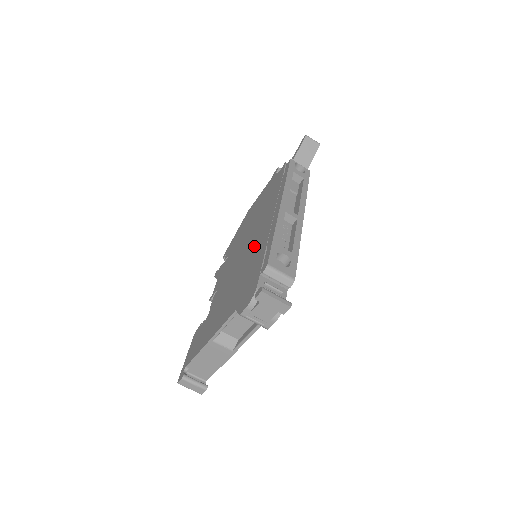
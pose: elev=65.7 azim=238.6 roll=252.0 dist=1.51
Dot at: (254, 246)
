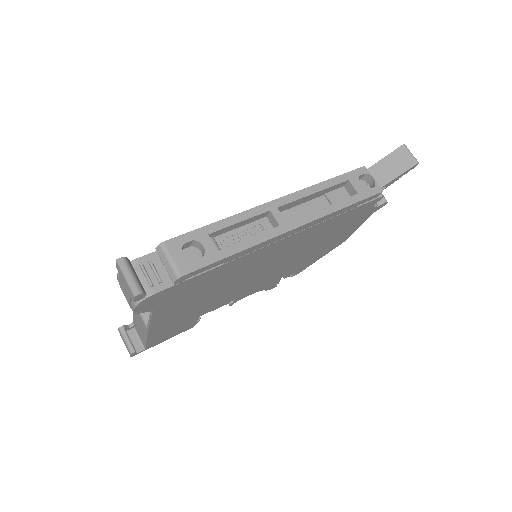
Dot at: occluded
